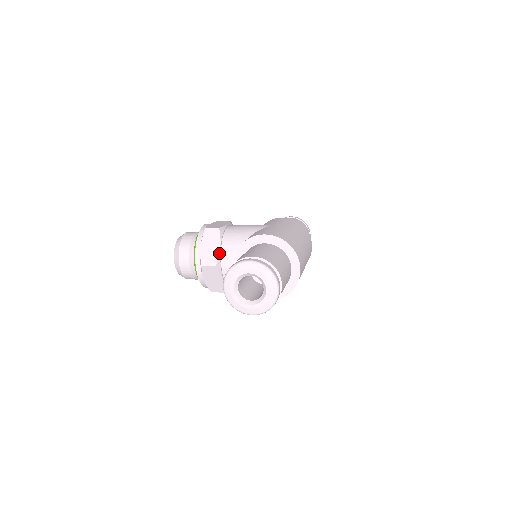
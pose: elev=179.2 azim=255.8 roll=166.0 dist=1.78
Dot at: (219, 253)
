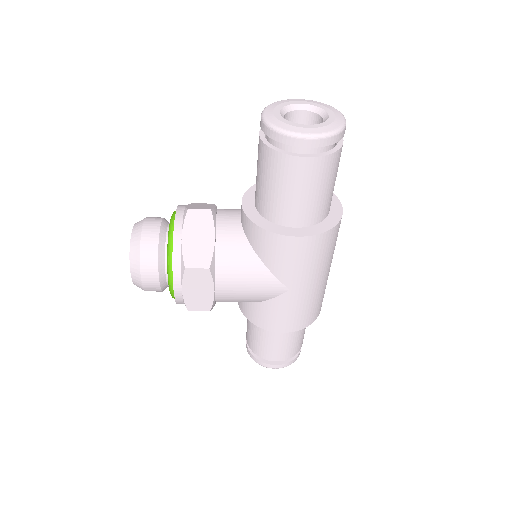
Dot at: (215, 207)
